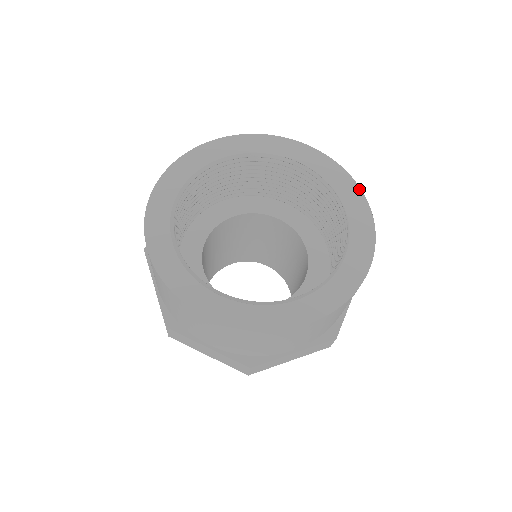
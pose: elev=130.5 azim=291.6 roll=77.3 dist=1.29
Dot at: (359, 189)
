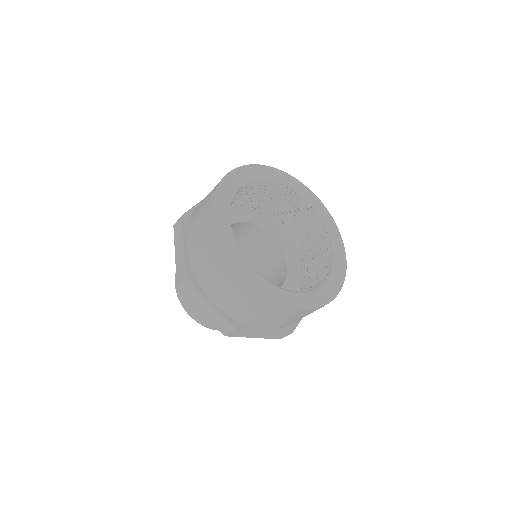
Dot at: (315, 195)
